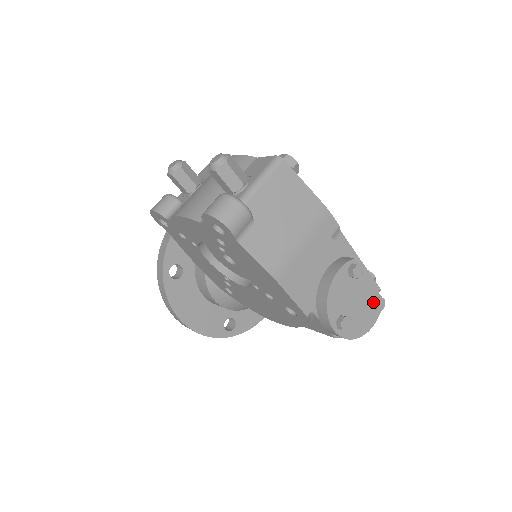
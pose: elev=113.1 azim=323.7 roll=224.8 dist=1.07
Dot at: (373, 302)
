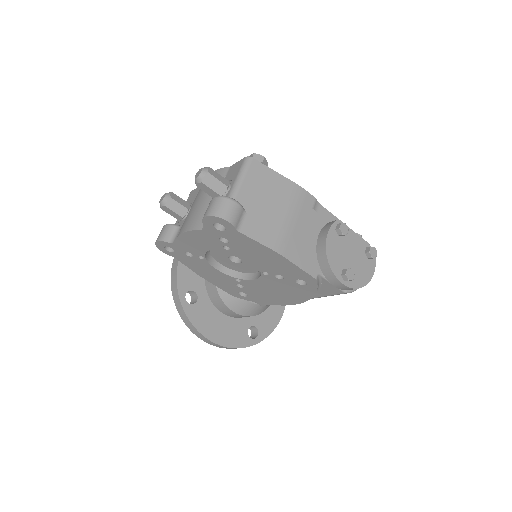
Dot at: (366, 252)
